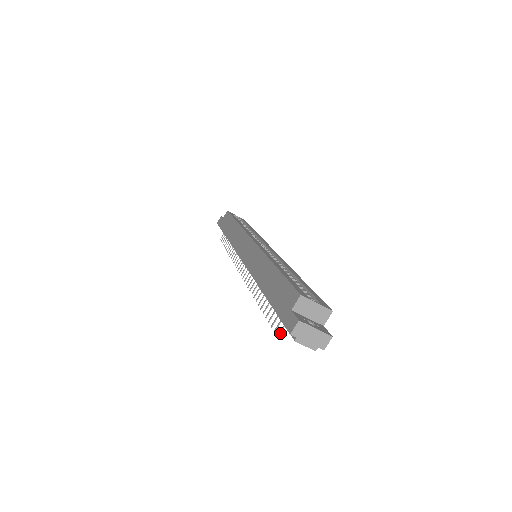
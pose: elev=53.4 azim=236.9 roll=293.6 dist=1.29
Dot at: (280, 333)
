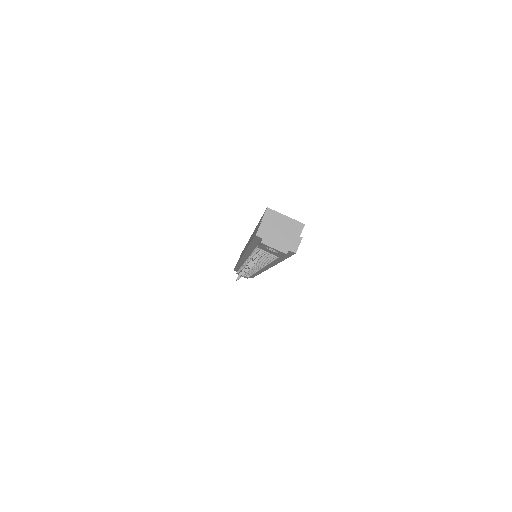
Dot at: (256, 260)
